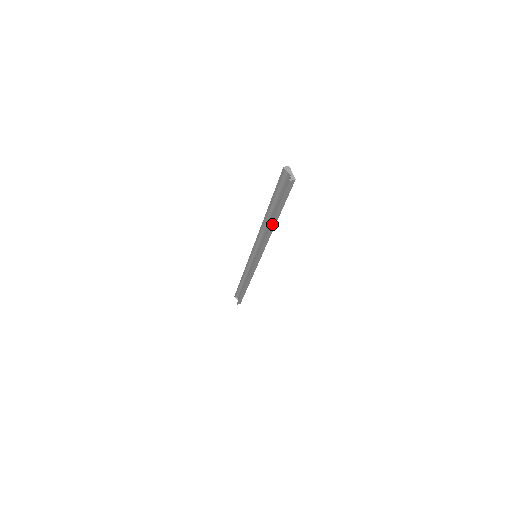
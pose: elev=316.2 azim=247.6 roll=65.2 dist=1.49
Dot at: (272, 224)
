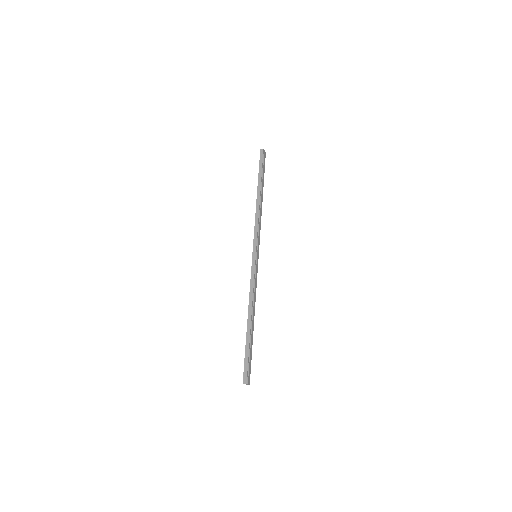
Dot at: (258, 194)
